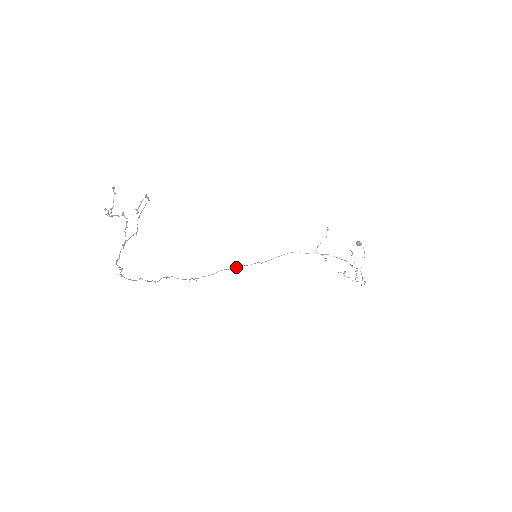
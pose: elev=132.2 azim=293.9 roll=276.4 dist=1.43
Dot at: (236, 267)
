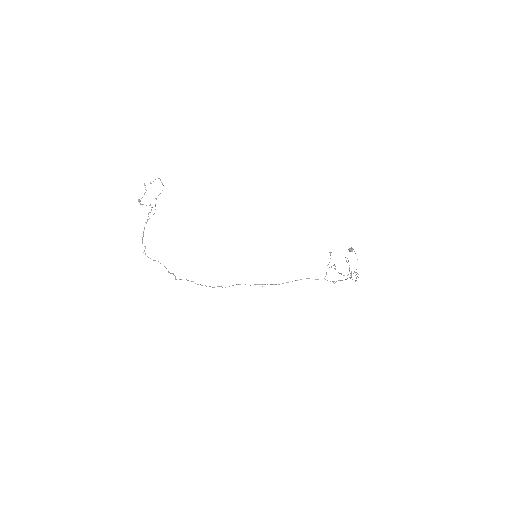
Dot at: (250, 285)
